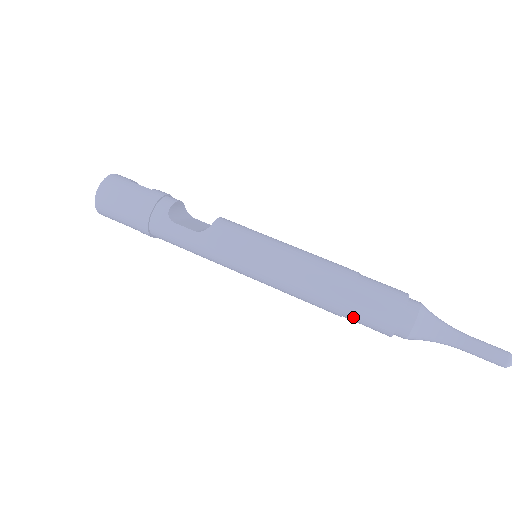
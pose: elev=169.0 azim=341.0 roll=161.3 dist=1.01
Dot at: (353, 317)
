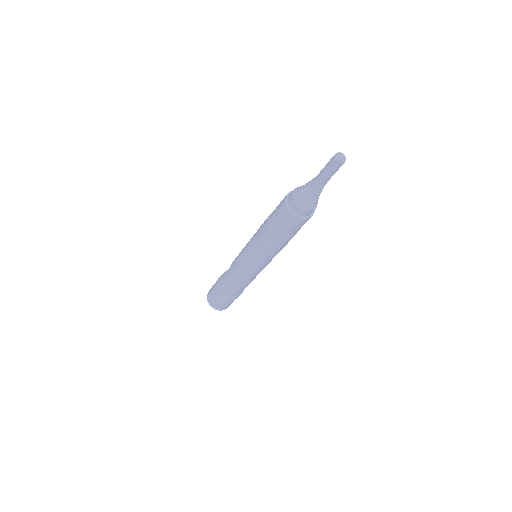
Dot at: (277, 226)
